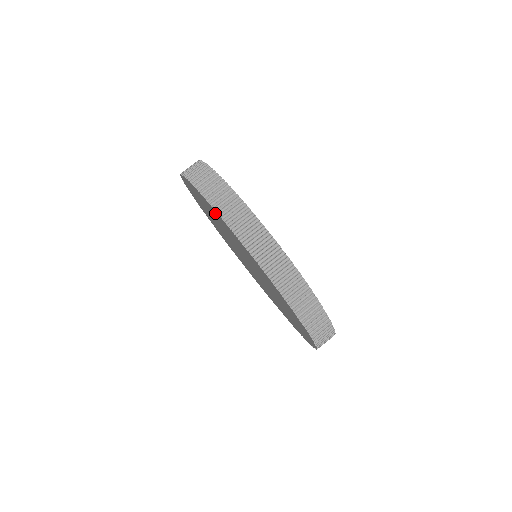
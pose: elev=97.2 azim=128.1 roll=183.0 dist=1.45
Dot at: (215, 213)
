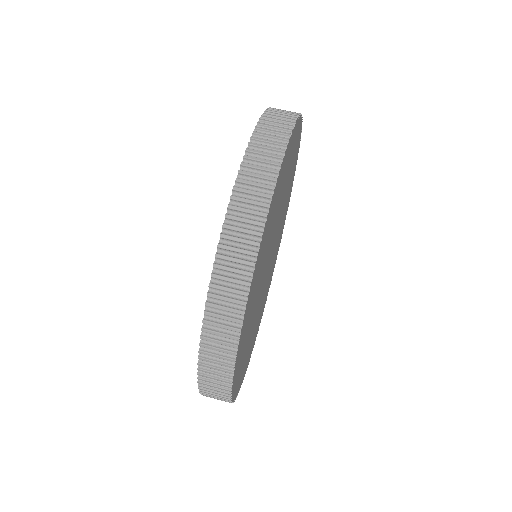
Dot at: occluded
